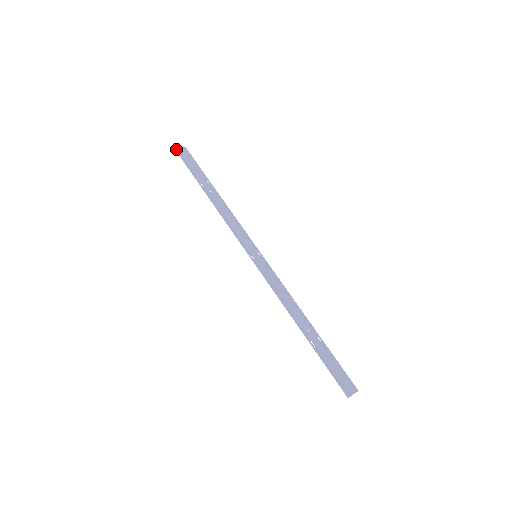
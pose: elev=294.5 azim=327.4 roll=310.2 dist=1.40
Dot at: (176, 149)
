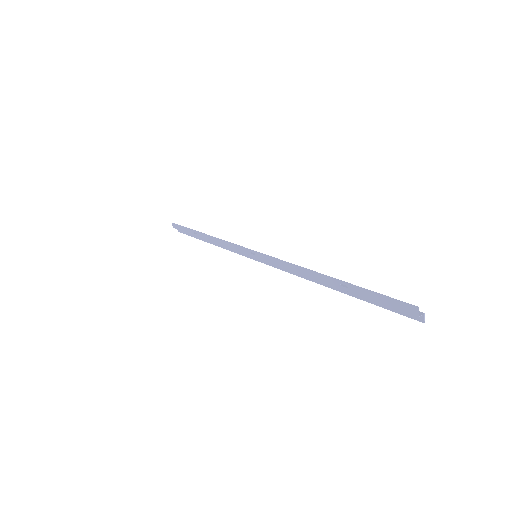
Dot at: (172, 224)
